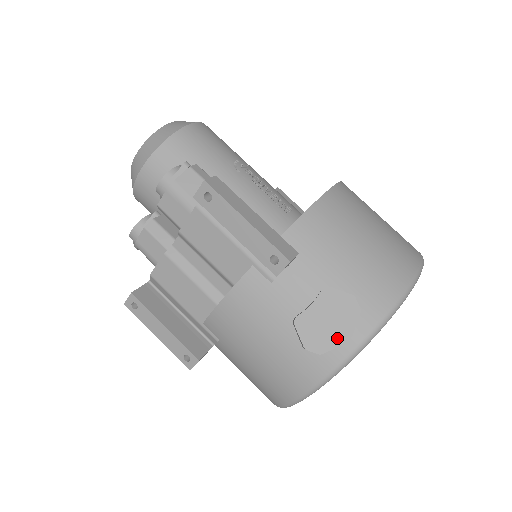
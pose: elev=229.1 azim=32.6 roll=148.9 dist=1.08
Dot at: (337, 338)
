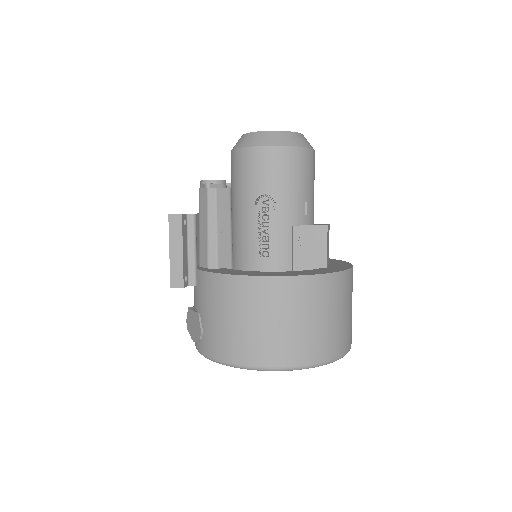
Dot at: (192, 335)
